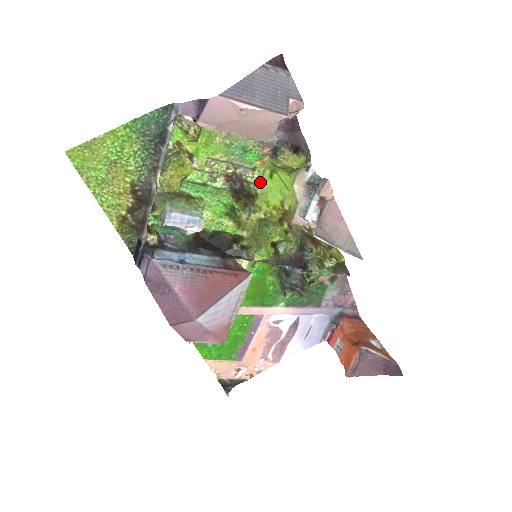
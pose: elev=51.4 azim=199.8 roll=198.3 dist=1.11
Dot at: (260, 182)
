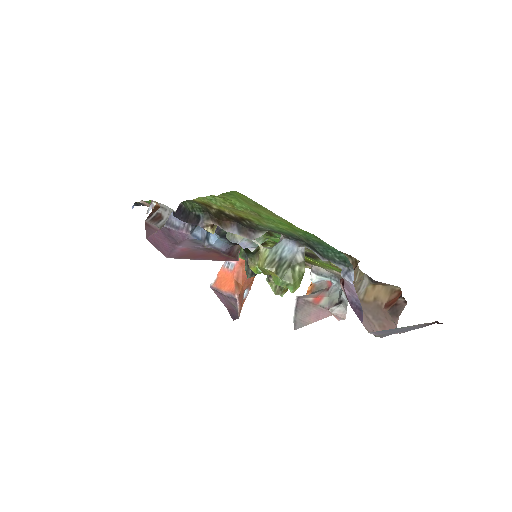
Dot at: (323, 262)
